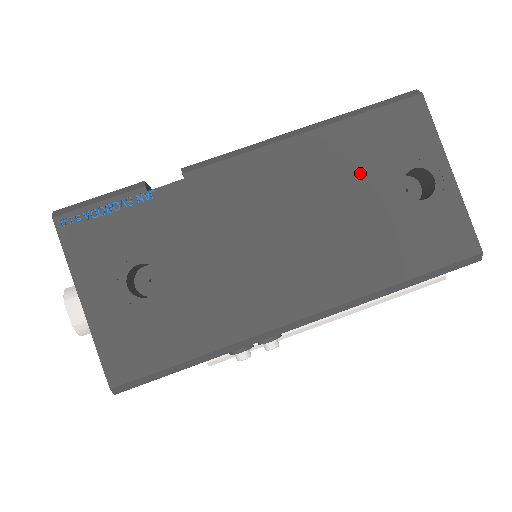
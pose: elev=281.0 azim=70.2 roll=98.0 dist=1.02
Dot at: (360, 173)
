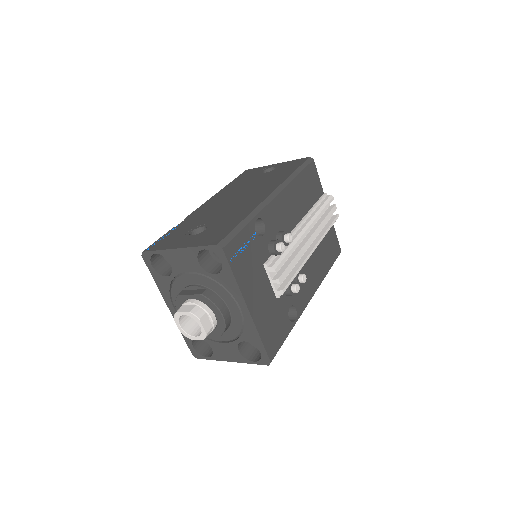
Dot at: (247, 181)
